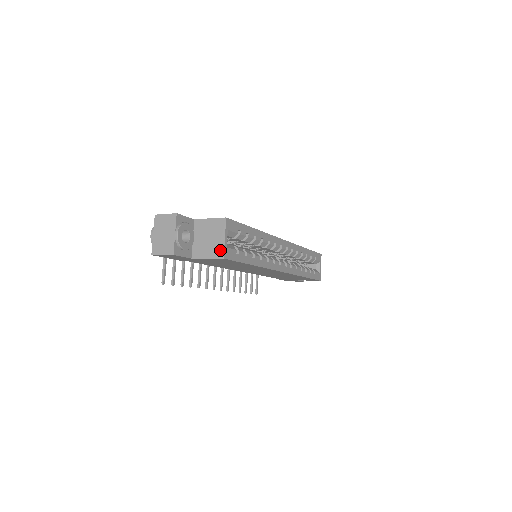
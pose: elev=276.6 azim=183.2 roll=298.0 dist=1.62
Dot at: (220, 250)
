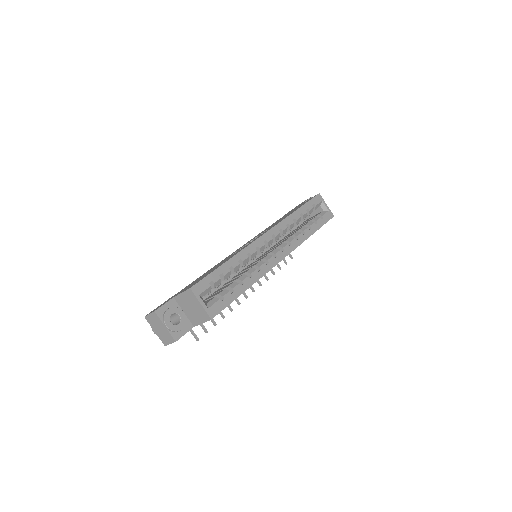
Dot at: (205, 314)
